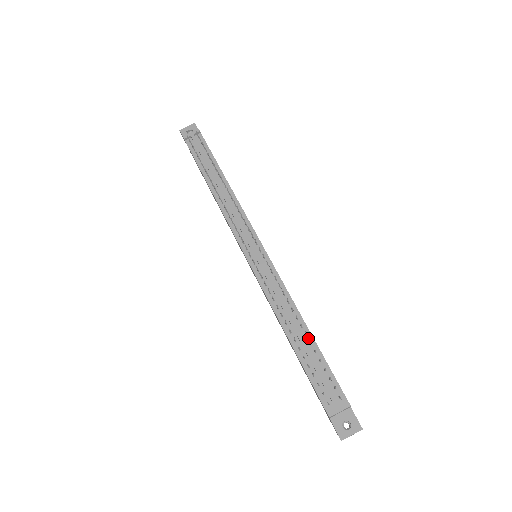
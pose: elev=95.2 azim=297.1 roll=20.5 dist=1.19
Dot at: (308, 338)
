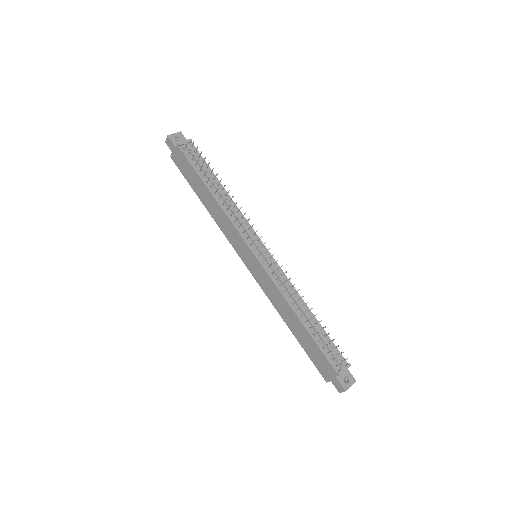
Dot at: (314, 320)
